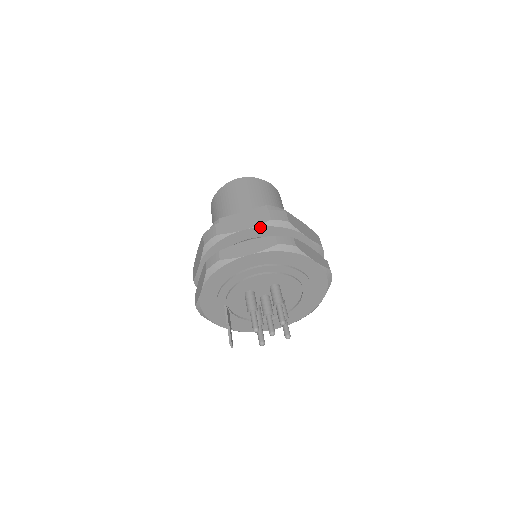
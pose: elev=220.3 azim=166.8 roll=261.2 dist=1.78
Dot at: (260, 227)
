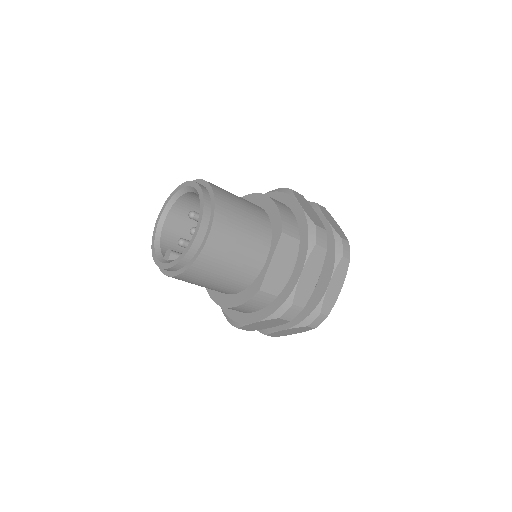
Dot at: (322, 263)
